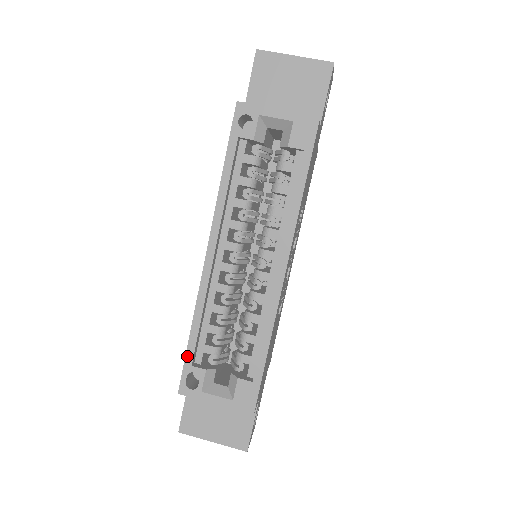
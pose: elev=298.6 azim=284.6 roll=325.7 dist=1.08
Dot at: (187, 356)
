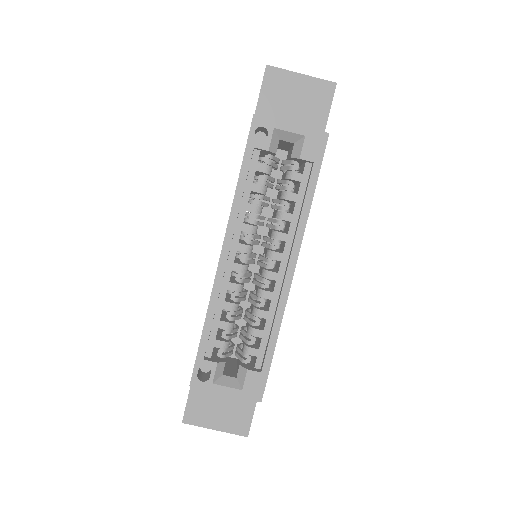
Dot at: (199, 351)
